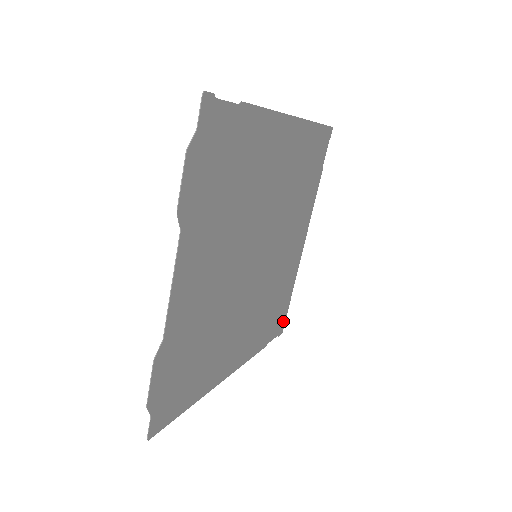
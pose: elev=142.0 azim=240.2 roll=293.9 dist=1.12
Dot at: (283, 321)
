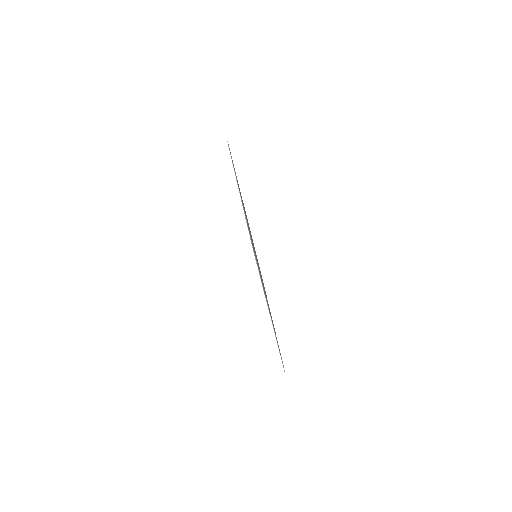
Dot at: occluded
